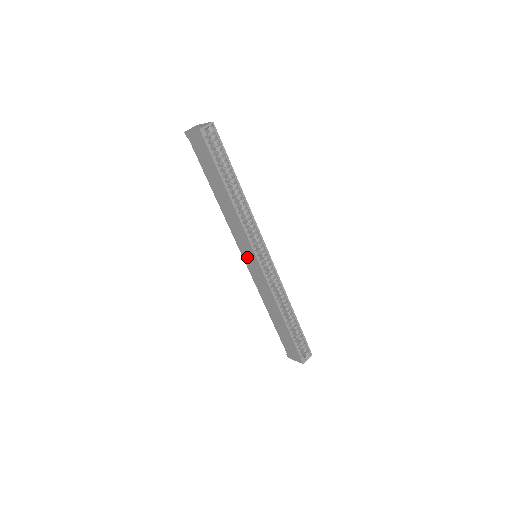
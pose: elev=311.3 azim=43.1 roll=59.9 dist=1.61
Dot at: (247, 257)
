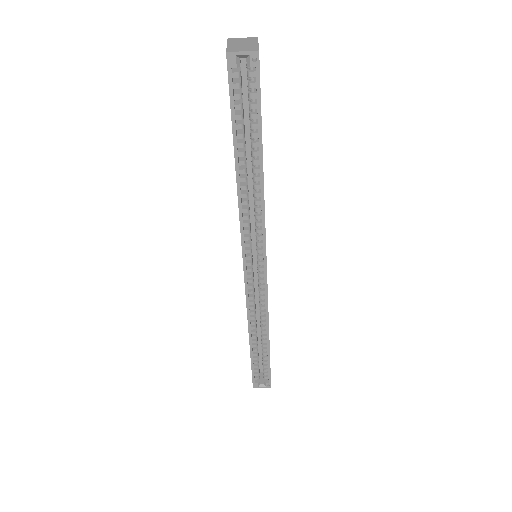
Dot at: occluded
